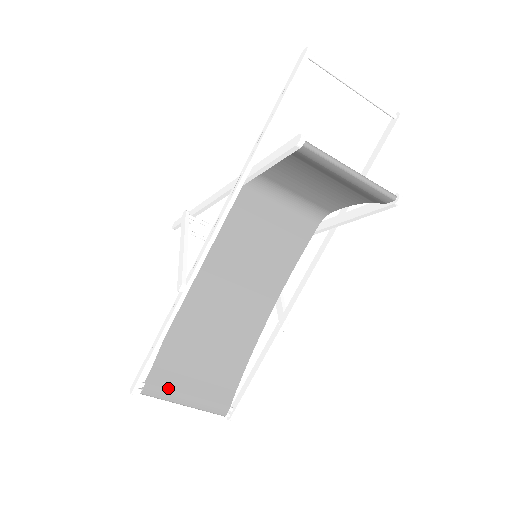
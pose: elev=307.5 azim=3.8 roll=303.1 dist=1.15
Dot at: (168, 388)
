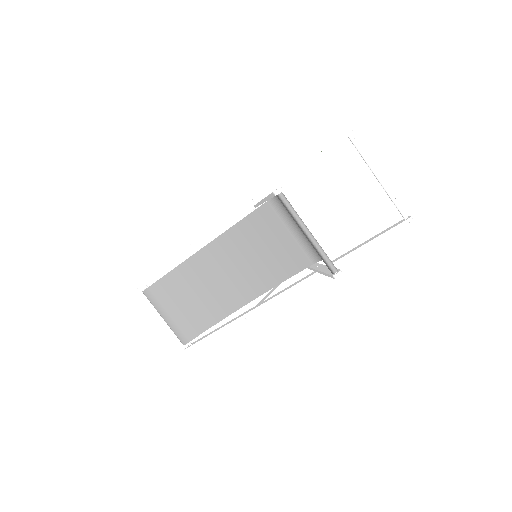
Dot at: (159, 300)
